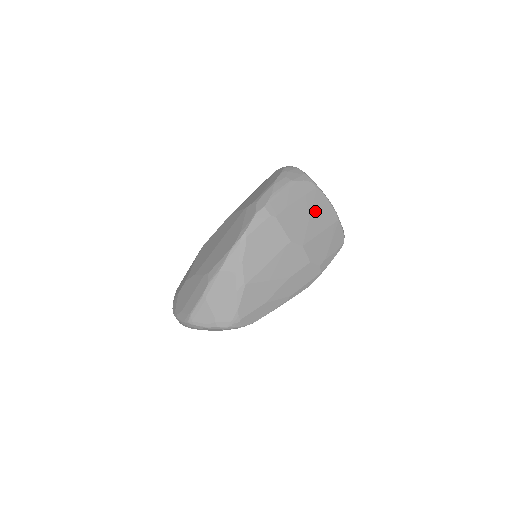
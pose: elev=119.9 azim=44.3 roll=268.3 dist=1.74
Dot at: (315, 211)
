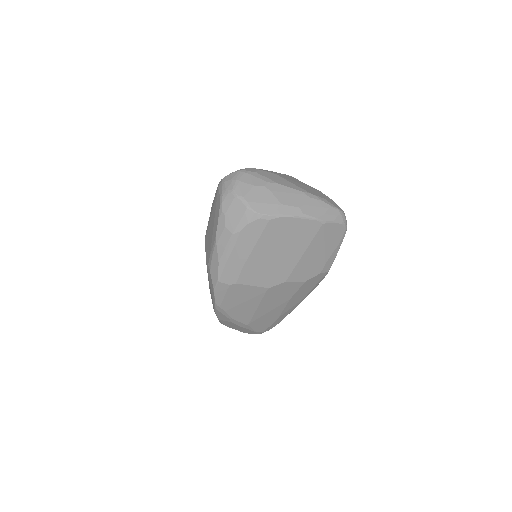
Dot at: (283, 242)
